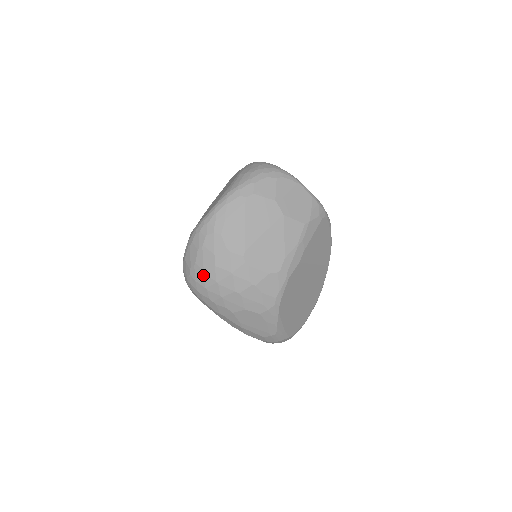
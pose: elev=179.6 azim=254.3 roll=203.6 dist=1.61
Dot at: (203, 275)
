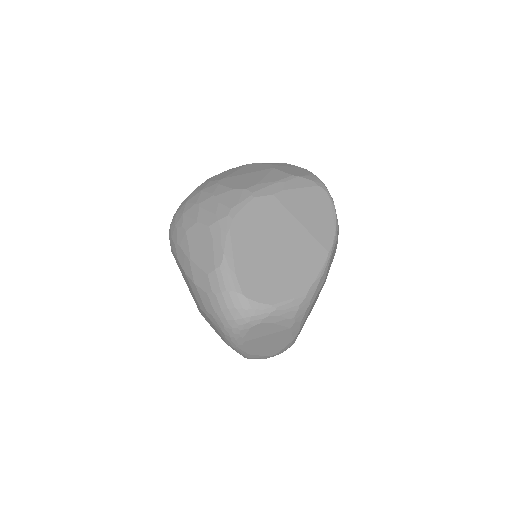
Dot at: (181, 204)
